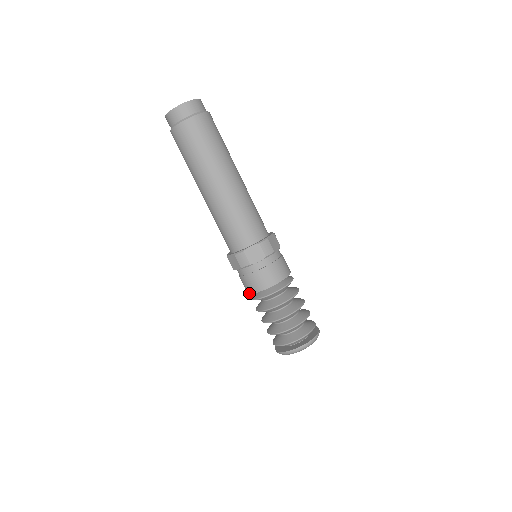
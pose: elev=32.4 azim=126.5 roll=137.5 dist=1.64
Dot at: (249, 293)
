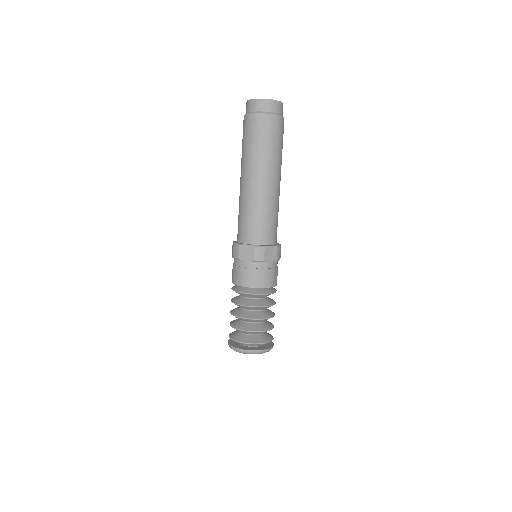
Dot at: (243, 285)
